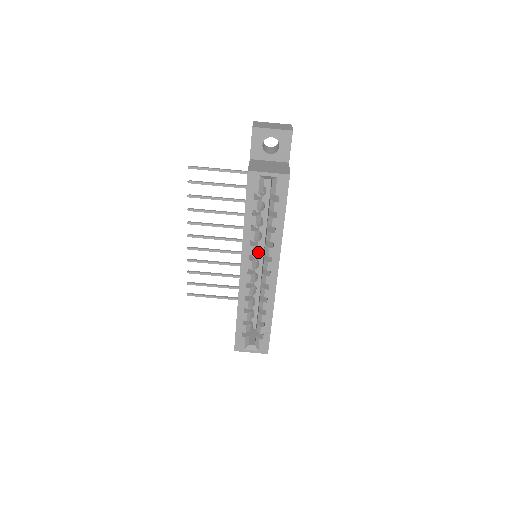
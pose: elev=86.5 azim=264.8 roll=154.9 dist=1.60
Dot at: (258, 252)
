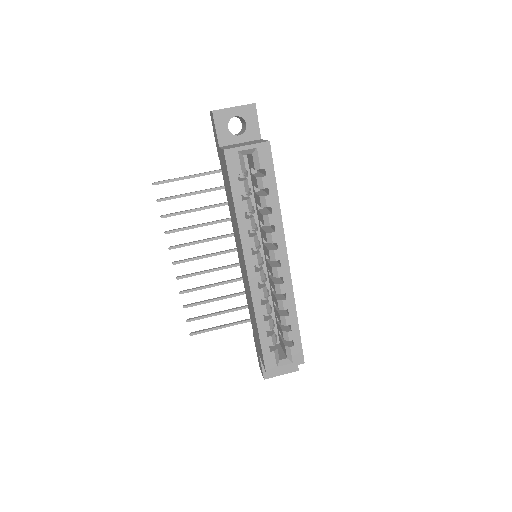
Dot at: (259, 245)
